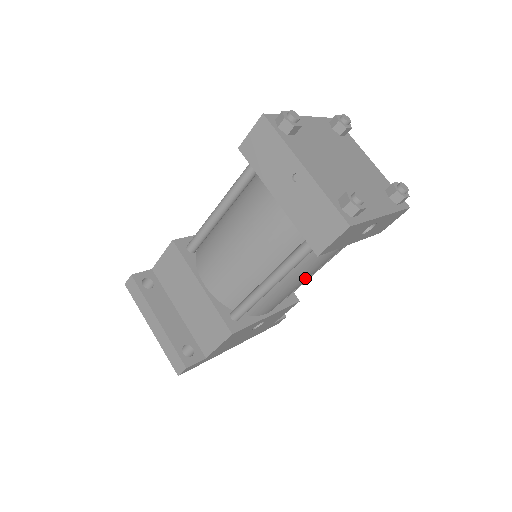
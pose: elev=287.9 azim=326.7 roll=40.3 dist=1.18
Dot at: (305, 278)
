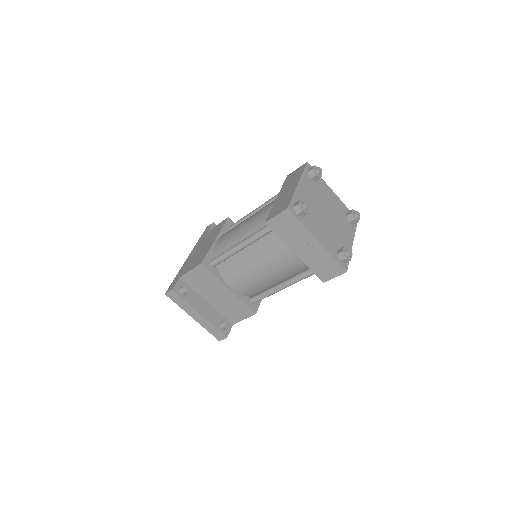
Dot at: occluded
